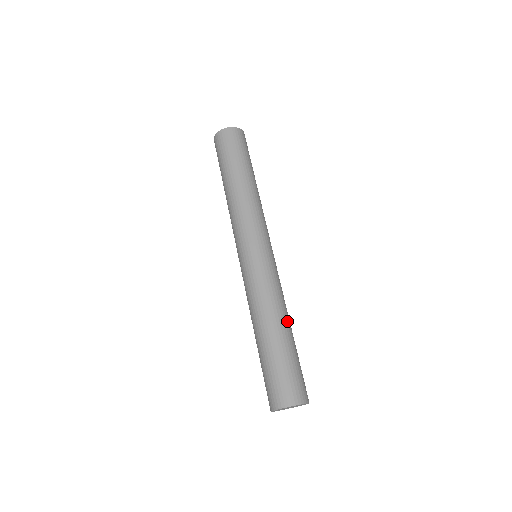
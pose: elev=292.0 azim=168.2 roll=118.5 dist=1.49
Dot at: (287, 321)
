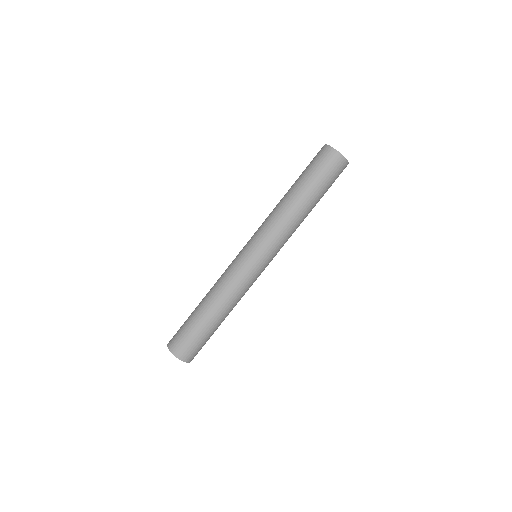
Dot at: (216, 308)
